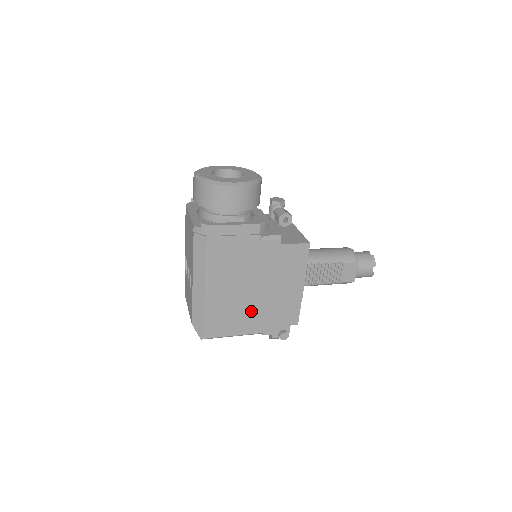
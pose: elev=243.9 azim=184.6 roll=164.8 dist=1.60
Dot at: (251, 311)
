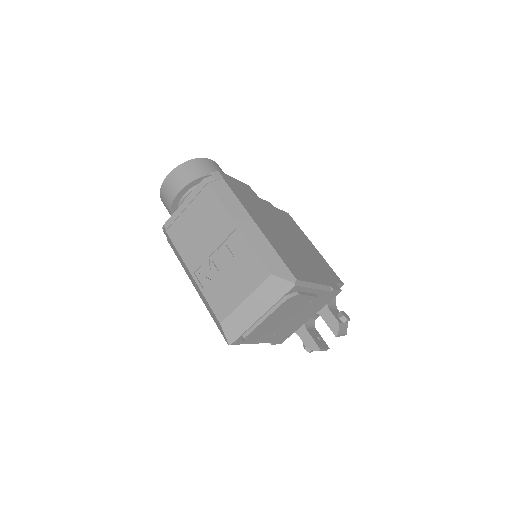
Dot at: (304, 260)
